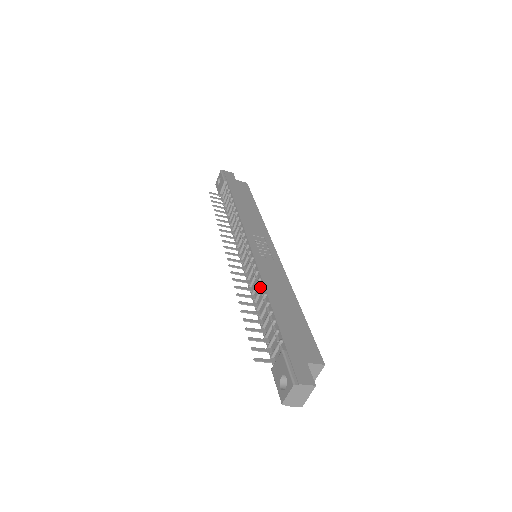
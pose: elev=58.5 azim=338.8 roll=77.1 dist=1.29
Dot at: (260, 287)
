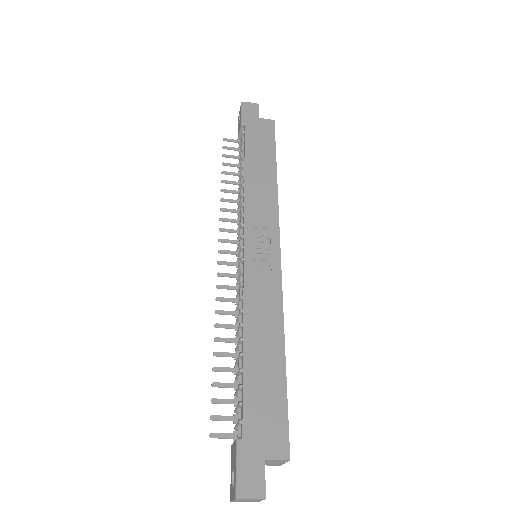
Dot at: occluded
